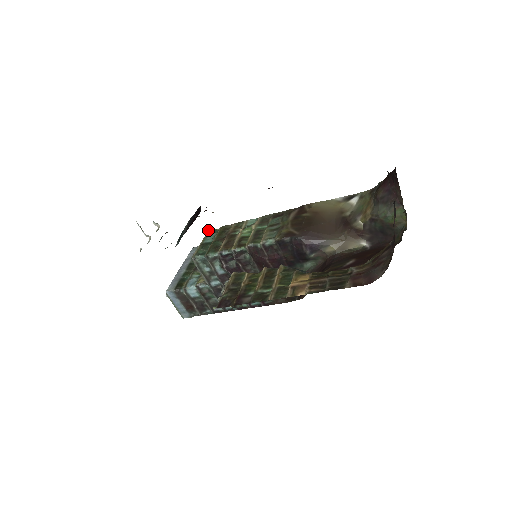
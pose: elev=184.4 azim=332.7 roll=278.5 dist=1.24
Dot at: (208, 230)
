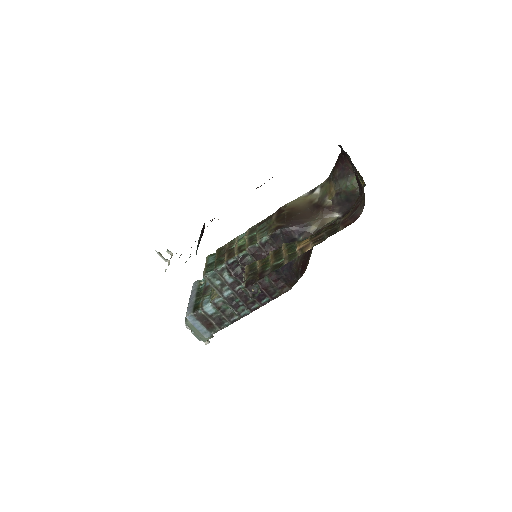
Dot at: (207, 256)
